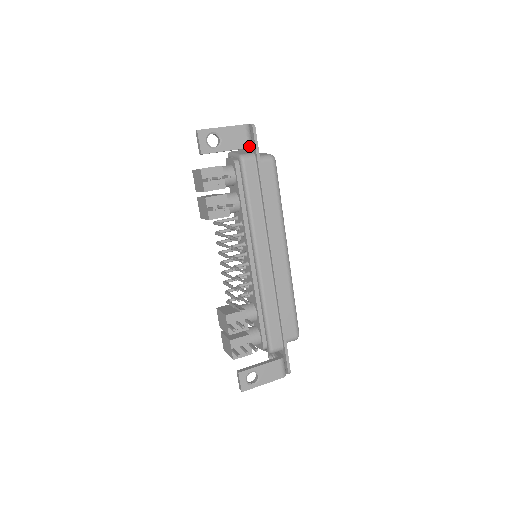
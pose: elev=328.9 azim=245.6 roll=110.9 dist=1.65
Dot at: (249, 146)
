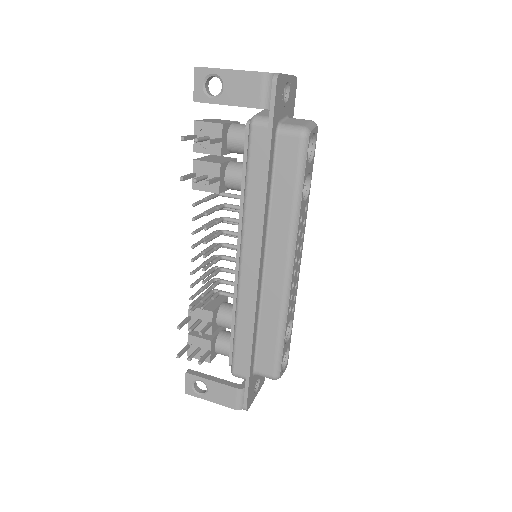
Dot at: (261, 106)
